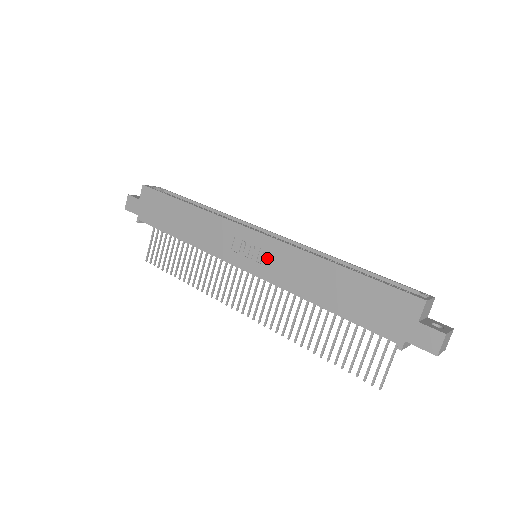
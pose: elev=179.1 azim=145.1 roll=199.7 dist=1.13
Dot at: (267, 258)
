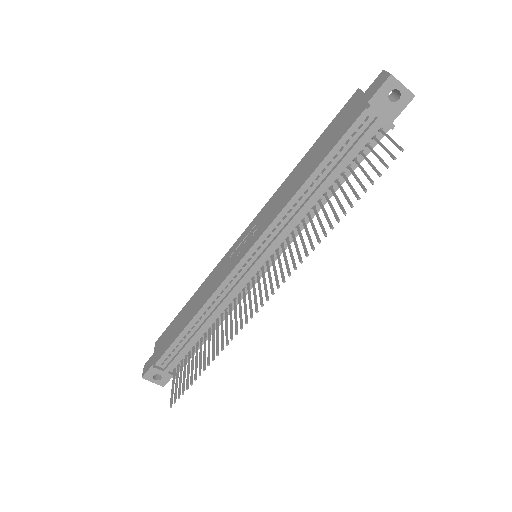
Dot at: (256, 227)
